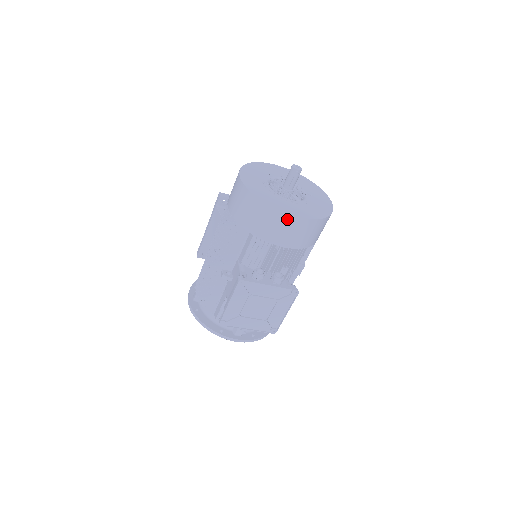
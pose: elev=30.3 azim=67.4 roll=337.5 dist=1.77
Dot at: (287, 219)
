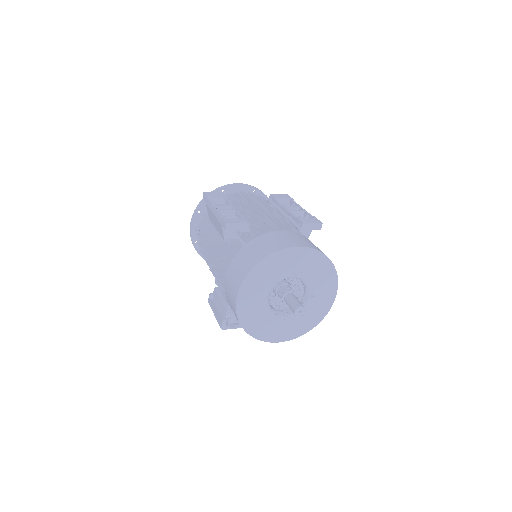
Dot at: occluded
